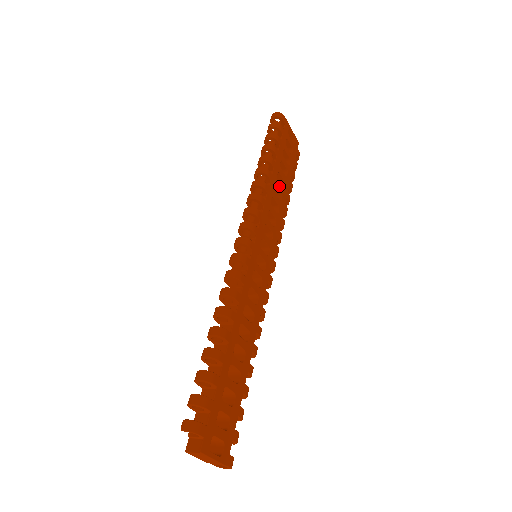
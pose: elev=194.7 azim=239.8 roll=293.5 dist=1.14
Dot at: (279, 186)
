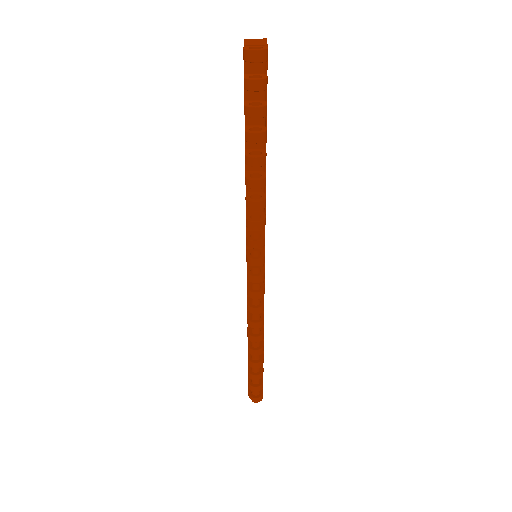
Dot at: occluded
